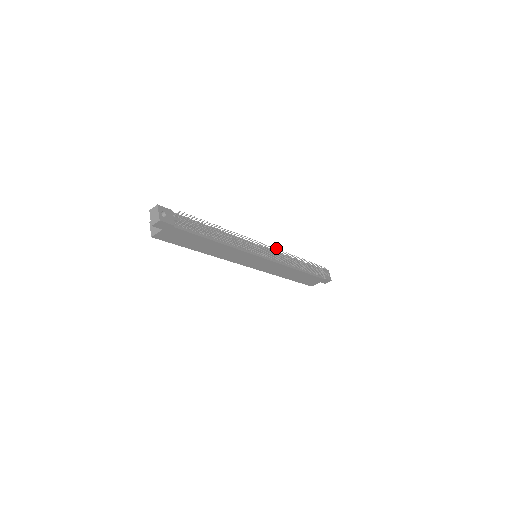
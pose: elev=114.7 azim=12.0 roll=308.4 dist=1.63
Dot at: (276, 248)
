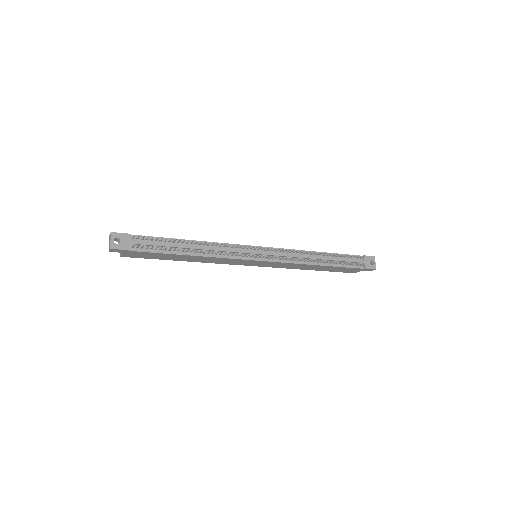
Dot at: (276, 248)
